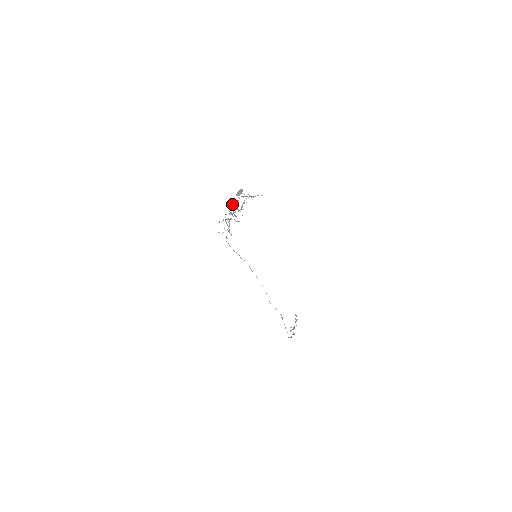
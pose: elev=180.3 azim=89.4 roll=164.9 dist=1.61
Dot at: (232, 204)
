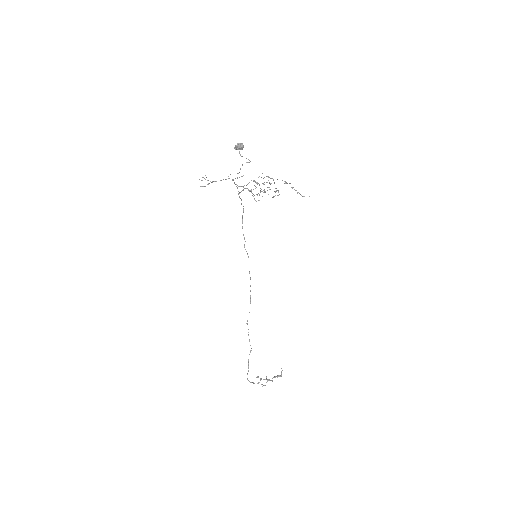
Dot at: occluded
